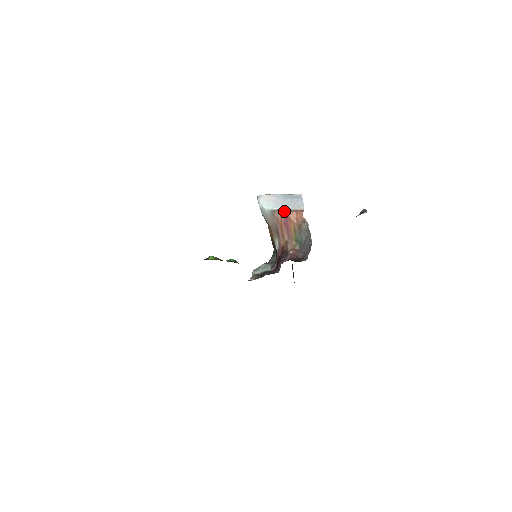
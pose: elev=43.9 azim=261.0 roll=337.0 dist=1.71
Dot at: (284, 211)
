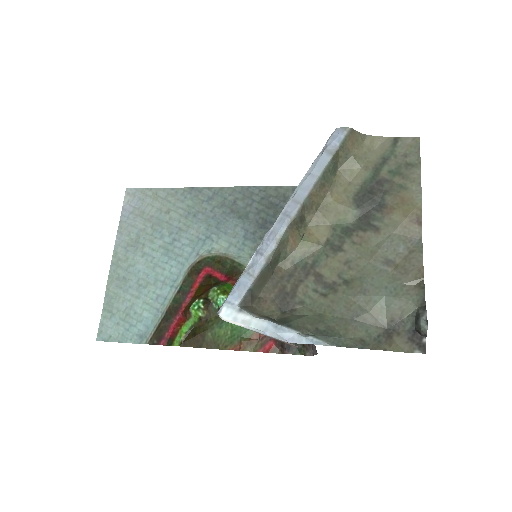
Dot at: occluded
